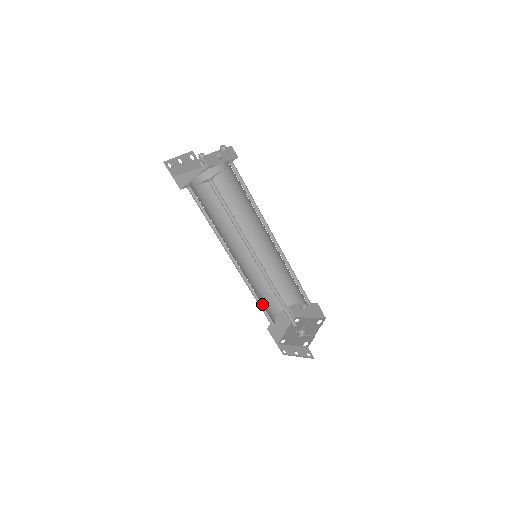
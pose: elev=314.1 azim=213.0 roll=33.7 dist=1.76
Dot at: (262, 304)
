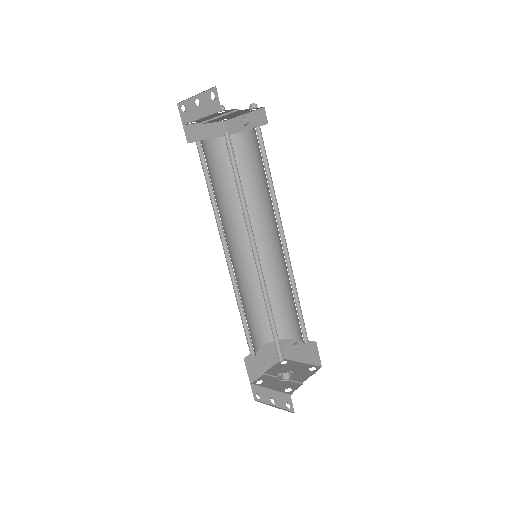
Dot at: (246, 323)
